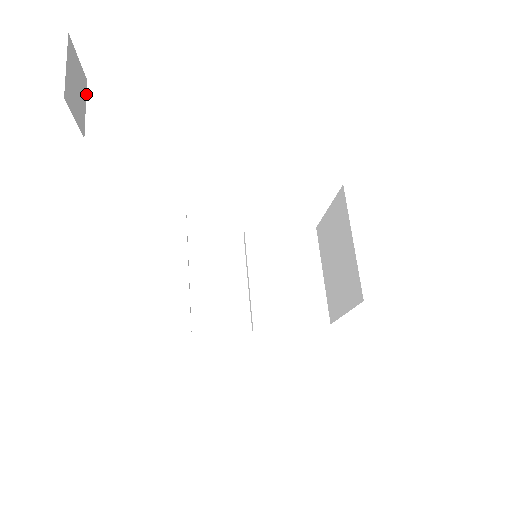
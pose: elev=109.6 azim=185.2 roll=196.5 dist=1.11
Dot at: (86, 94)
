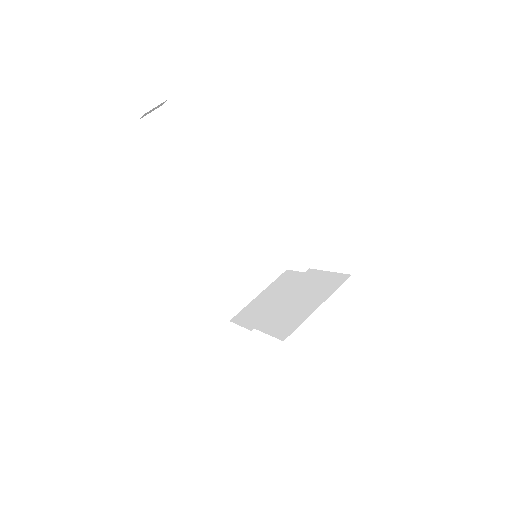
Dot at: occluded
